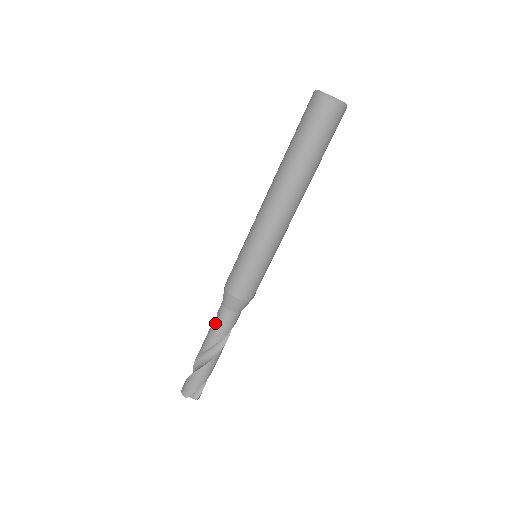
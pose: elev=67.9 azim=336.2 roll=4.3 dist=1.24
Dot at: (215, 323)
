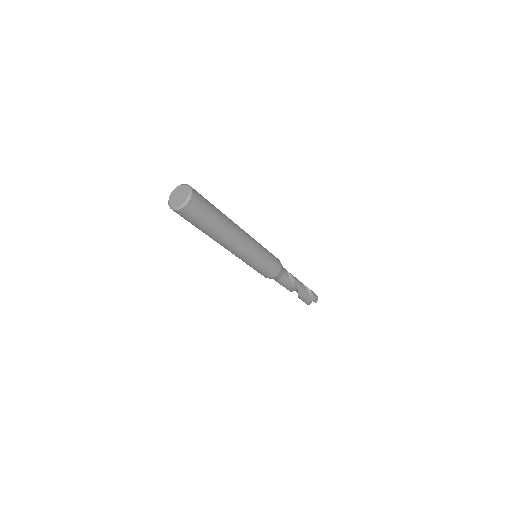
Dot at: occluded
